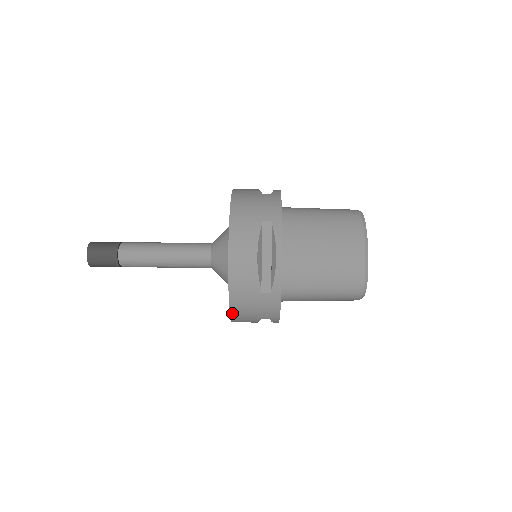
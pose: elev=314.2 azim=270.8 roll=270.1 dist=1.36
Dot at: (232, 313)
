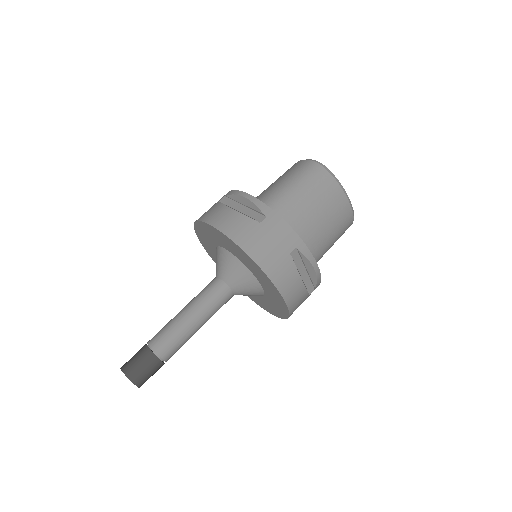
Dot at: occluded
